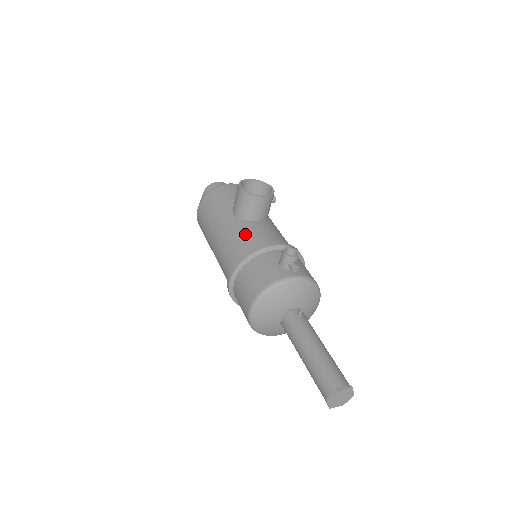
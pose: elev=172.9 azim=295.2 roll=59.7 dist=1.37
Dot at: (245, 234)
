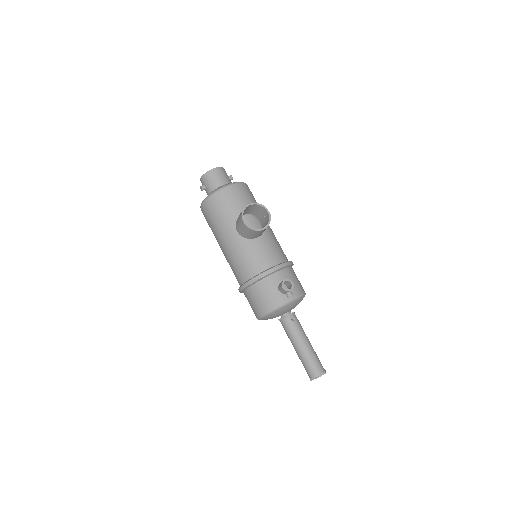
Dot at: (250, 255)
